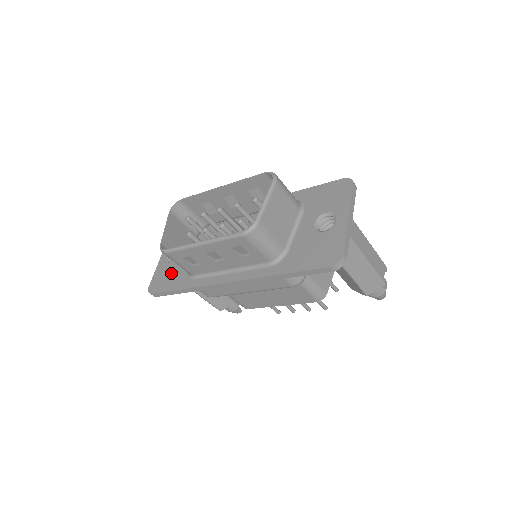
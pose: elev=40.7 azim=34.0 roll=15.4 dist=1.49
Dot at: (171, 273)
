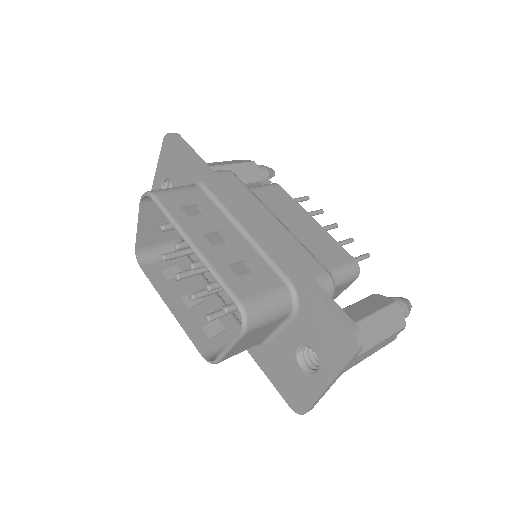
Dot at: occluded
